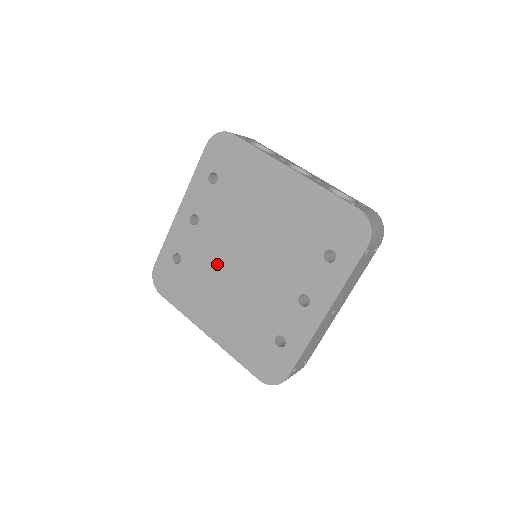
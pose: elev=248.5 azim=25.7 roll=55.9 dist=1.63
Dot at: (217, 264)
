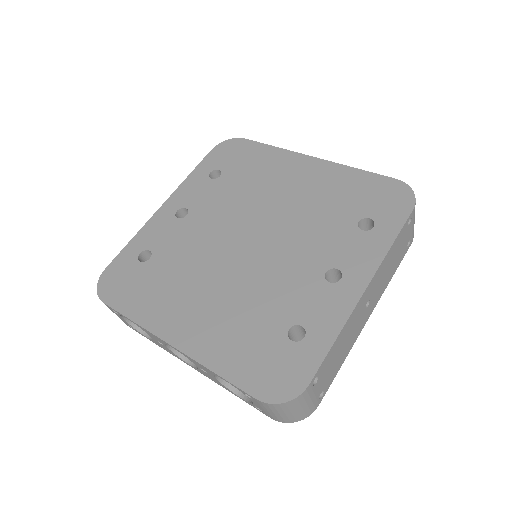
Dot at: (206, 253)
